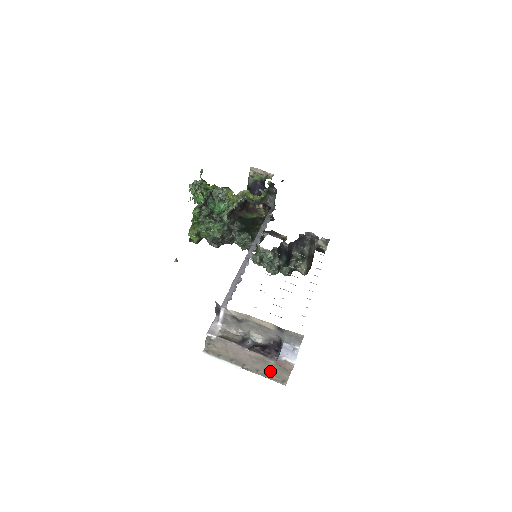
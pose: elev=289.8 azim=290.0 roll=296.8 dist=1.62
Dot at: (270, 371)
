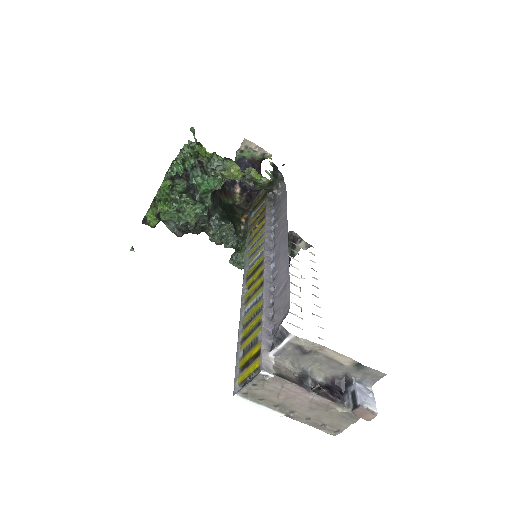
Dot at: (326, 419)
